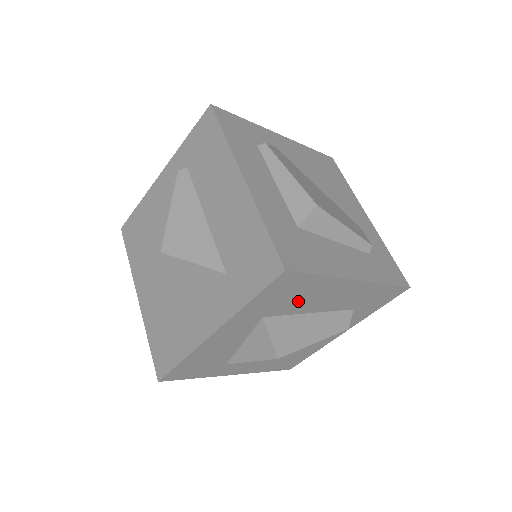
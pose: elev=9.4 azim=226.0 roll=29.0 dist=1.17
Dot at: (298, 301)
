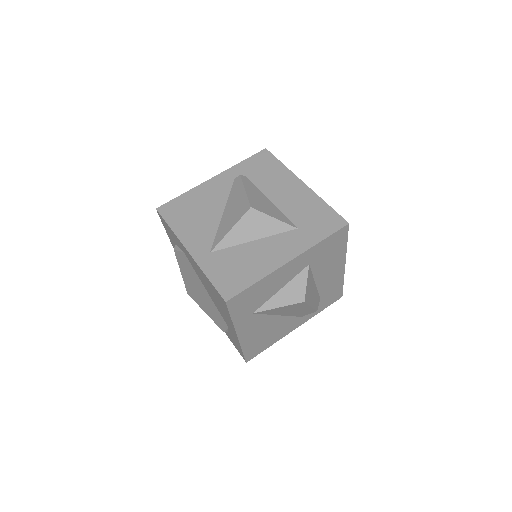
Dot at: (325, 262)
